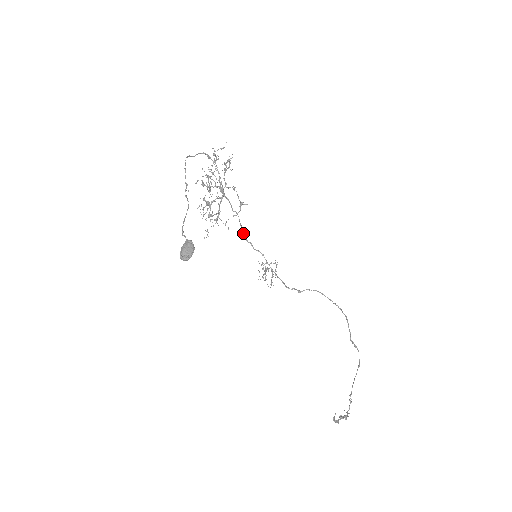
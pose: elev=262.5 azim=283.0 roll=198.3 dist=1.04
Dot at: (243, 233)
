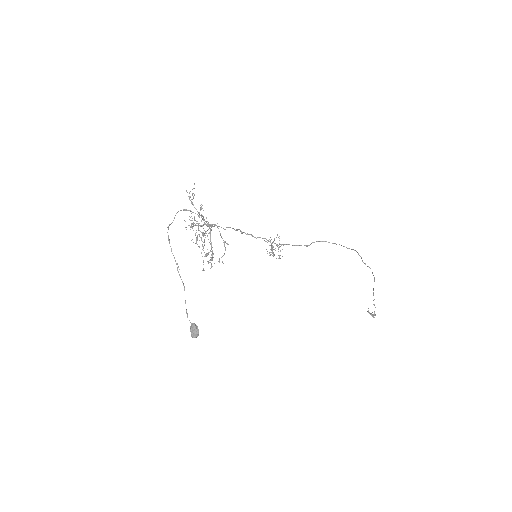
Dot at: (241, 233)
